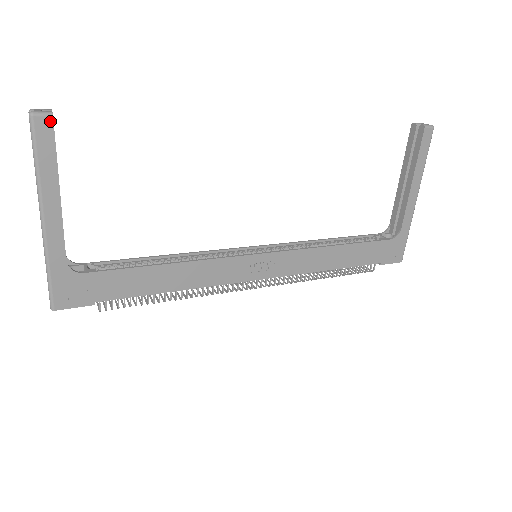
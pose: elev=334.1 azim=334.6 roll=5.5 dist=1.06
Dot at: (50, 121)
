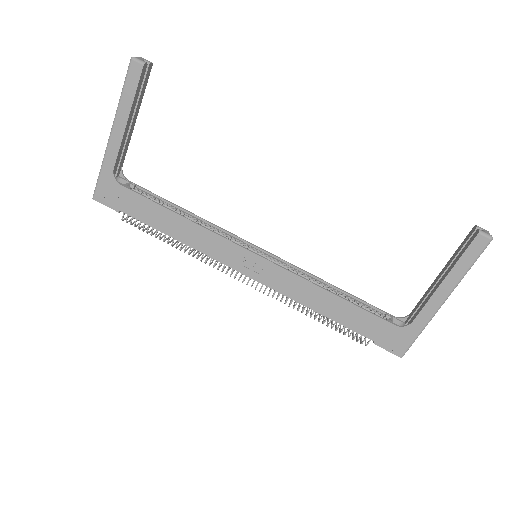
Dot at: (141, 68)
